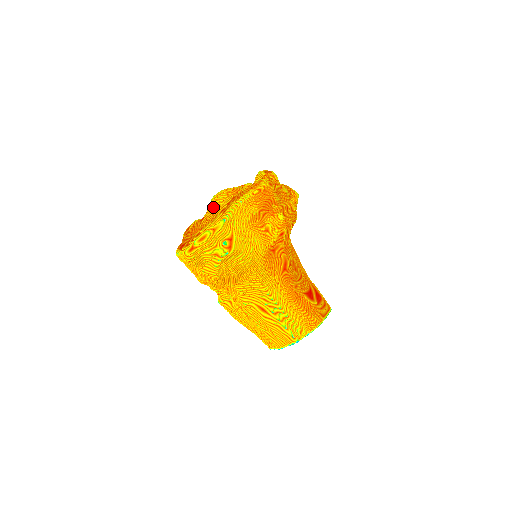
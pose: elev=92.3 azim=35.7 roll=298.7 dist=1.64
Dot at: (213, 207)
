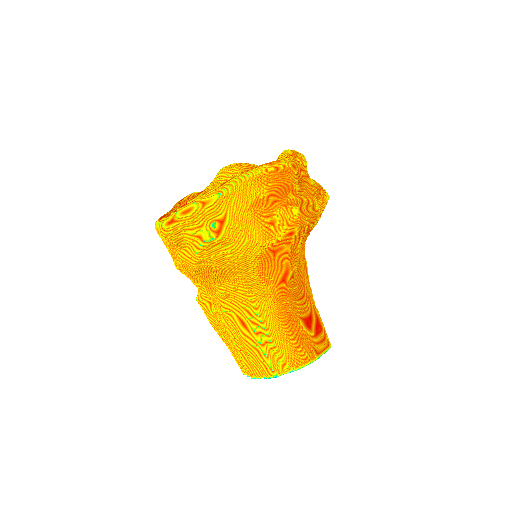
Dot at: (218, 180)
